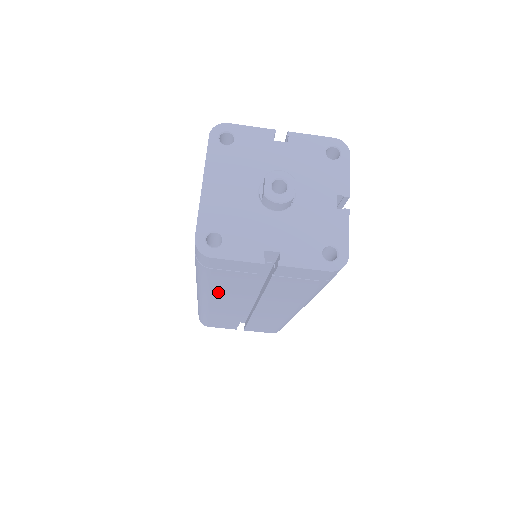
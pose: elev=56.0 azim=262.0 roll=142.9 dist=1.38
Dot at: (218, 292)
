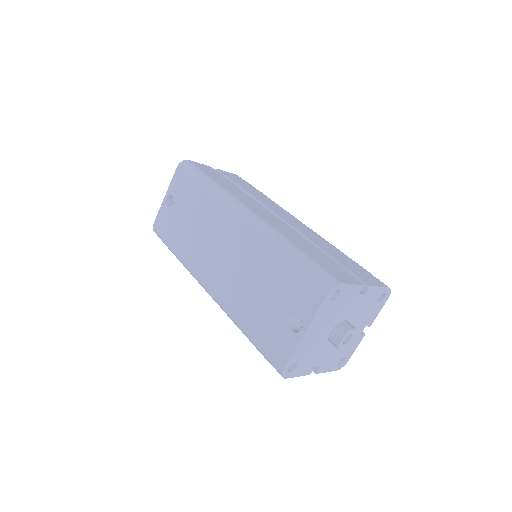
Dot at: occluded
